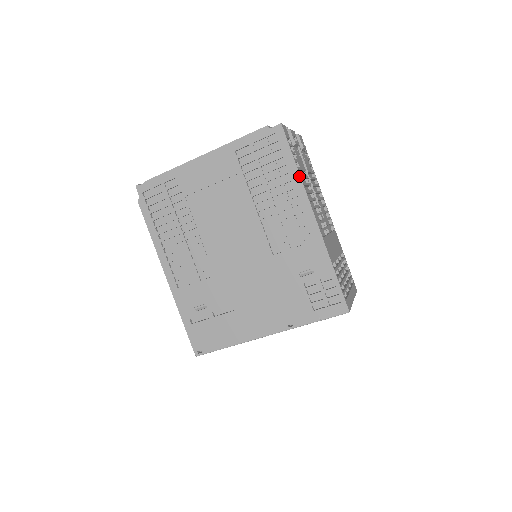
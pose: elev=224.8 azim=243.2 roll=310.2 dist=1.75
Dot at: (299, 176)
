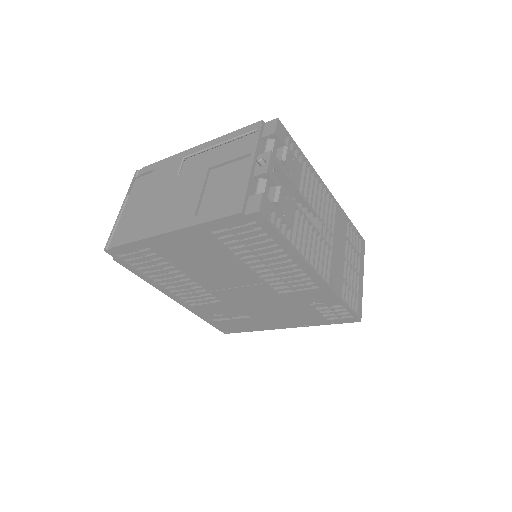
Dot at: (293, 250)
